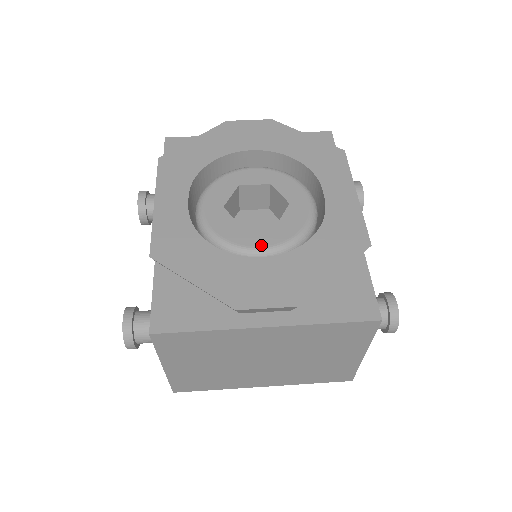
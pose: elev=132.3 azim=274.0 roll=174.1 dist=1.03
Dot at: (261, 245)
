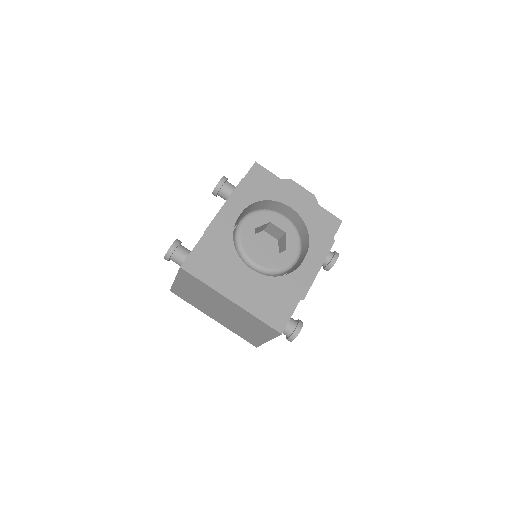
Dot at: (257, 262)
